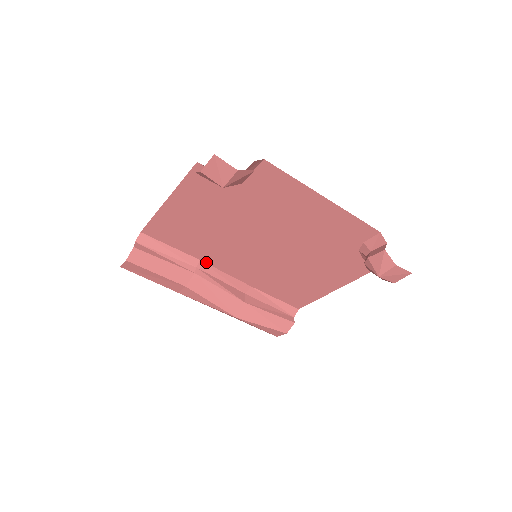
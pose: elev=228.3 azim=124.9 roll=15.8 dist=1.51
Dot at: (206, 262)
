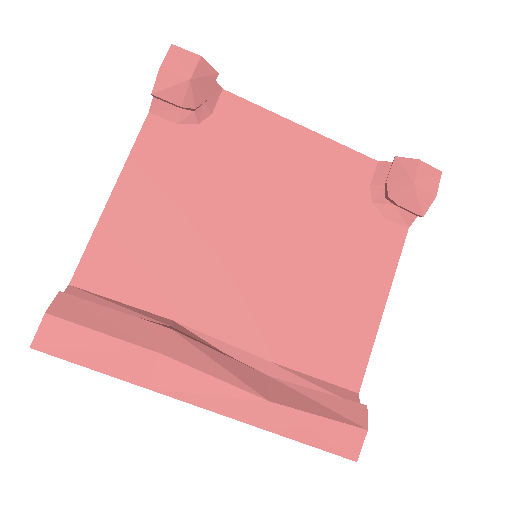
Dot at: (184, 323)
